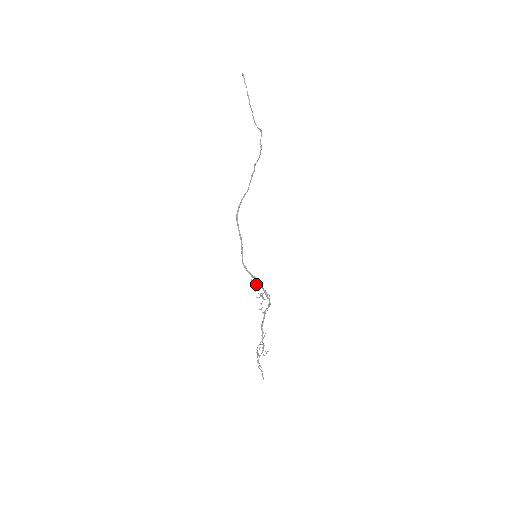
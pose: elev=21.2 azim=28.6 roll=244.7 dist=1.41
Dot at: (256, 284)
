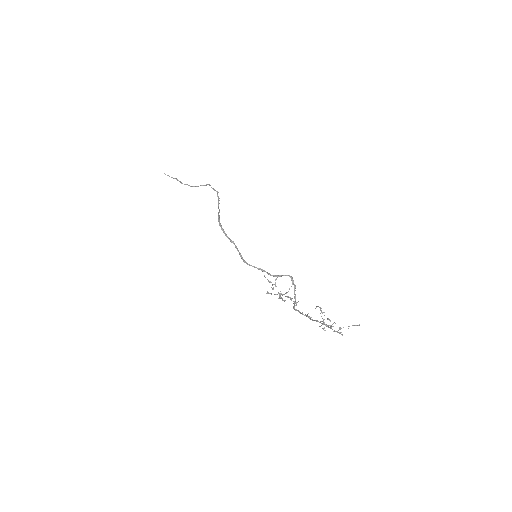
Dot at: (270, 282)
